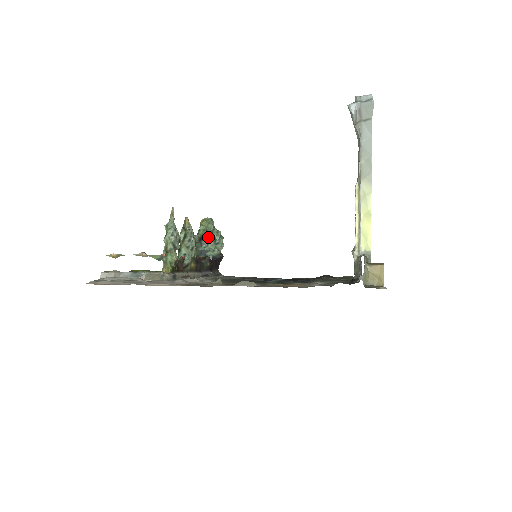
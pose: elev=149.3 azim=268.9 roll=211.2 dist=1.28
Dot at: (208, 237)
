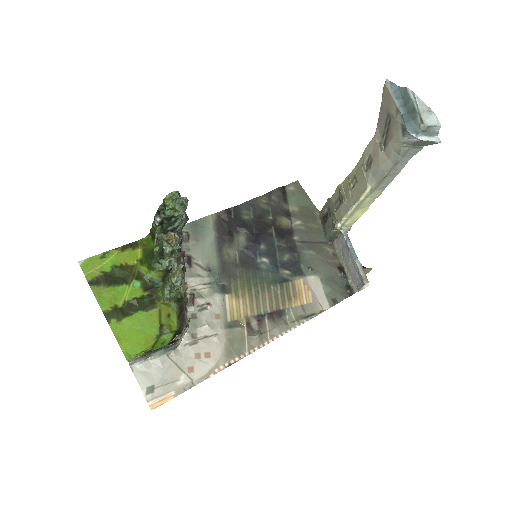
Dot at: (178, 216)
